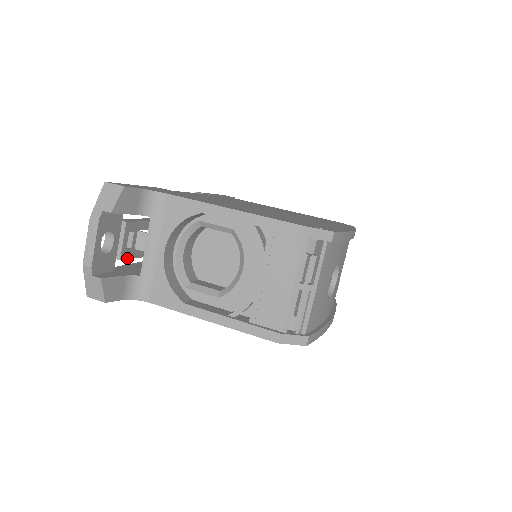
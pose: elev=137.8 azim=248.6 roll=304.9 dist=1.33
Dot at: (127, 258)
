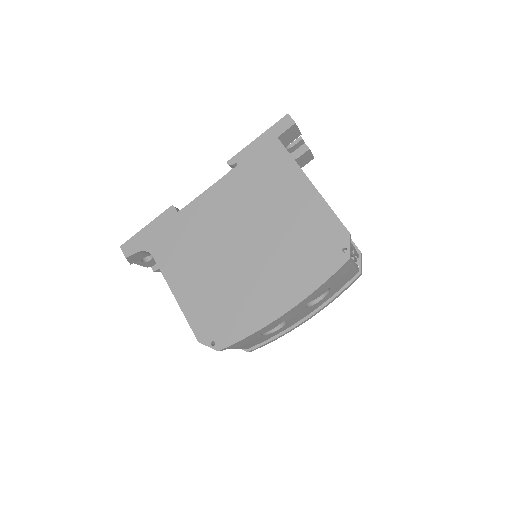
Dot at: occluded
